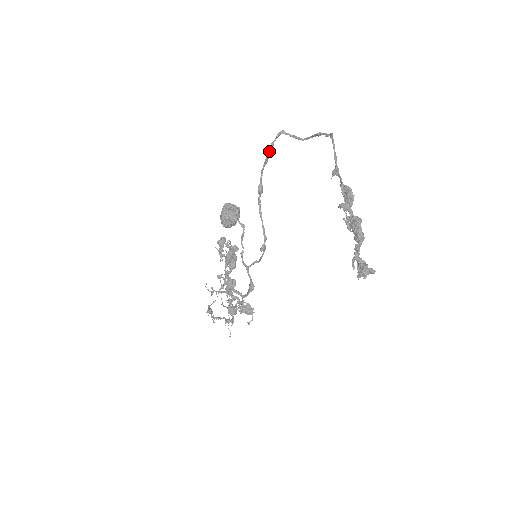
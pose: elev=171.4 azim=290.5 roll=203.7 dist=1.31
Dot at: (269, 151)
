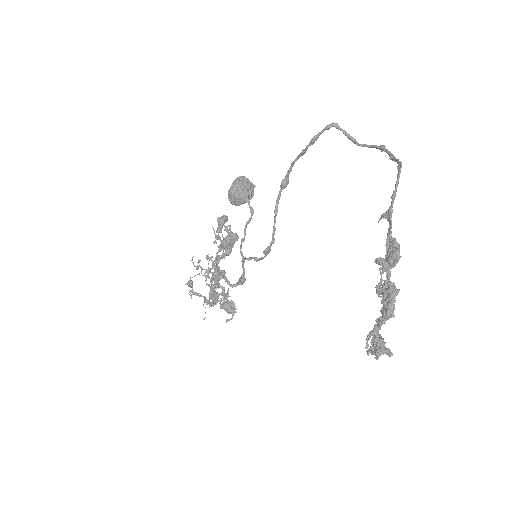
Dot at: (310, 143)
